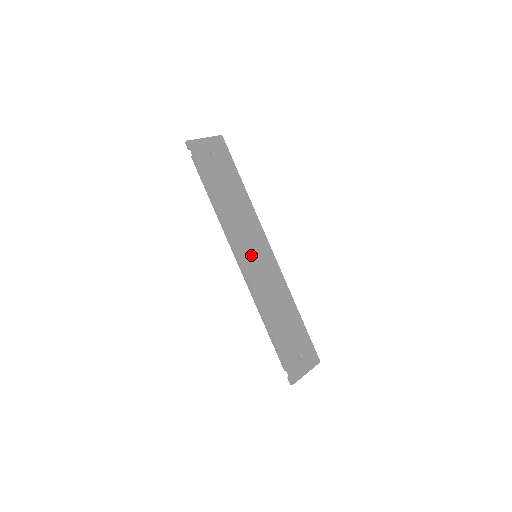
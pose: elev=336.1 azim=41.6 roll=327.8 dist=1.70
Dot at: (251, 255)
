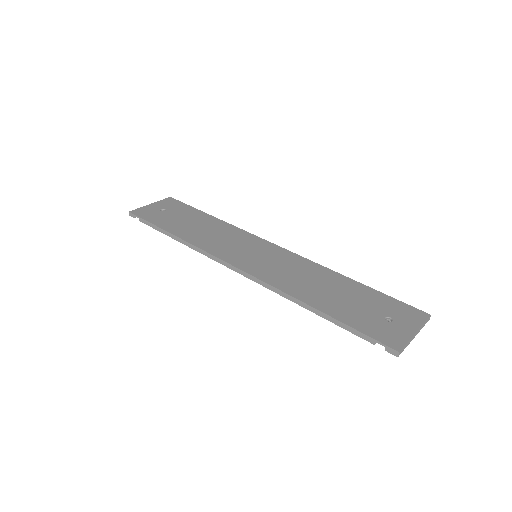
Dot at: (248, 257)
